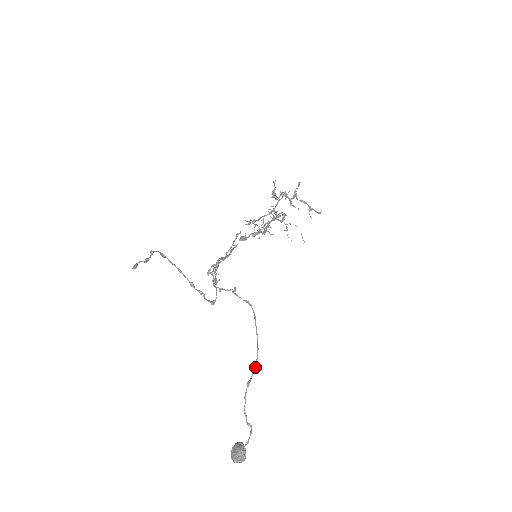
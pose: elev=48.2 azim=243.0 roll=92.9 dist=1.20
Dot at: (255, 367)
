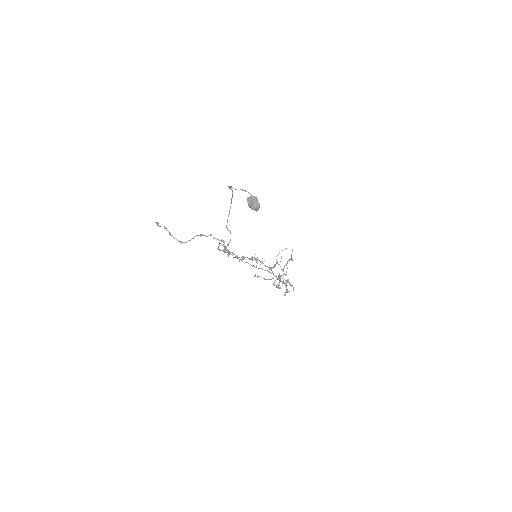
Dot at: (231, 189)
